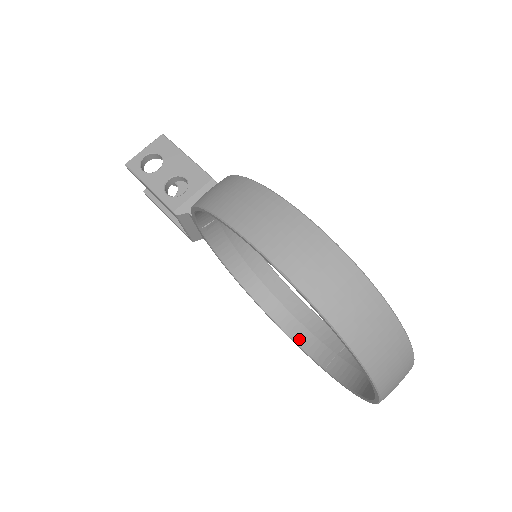
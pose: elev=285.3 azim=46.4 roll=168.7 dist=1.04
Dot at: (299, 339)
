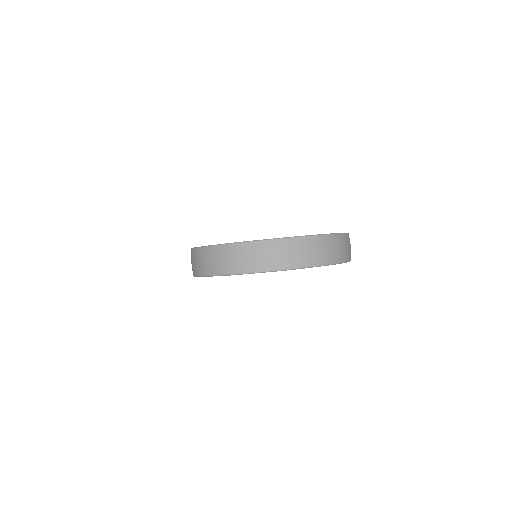
Dot at: occluded
